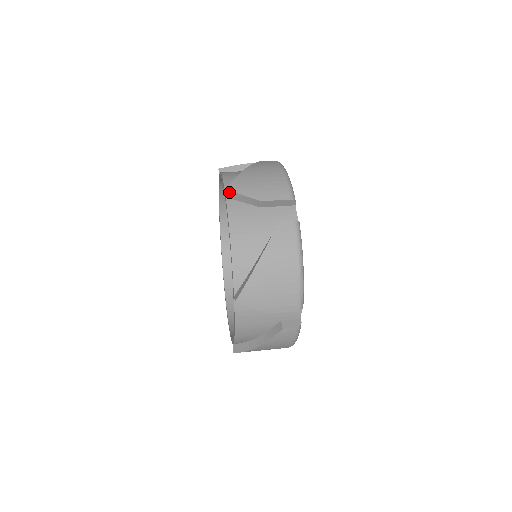
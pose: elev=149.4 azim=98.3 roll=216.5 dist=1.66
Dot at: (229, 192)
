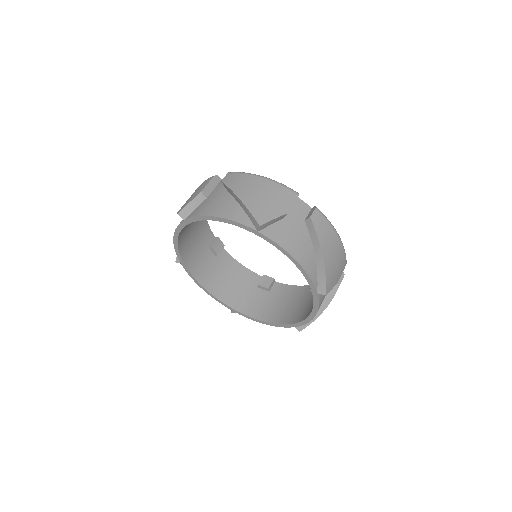
Dot at: (326, 294)
